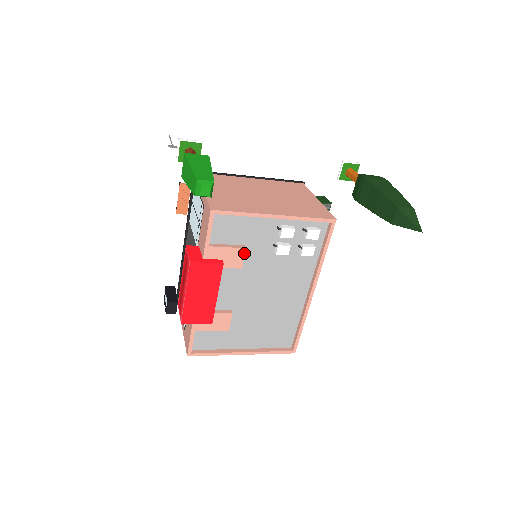
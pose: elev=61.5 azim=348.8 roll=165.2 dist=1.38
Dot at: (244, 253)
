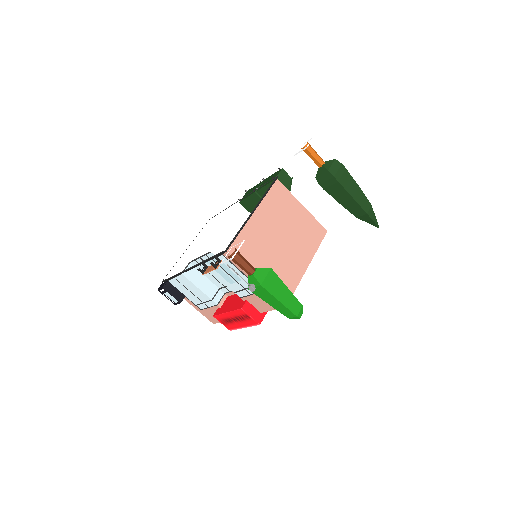
Dot at: occluded
